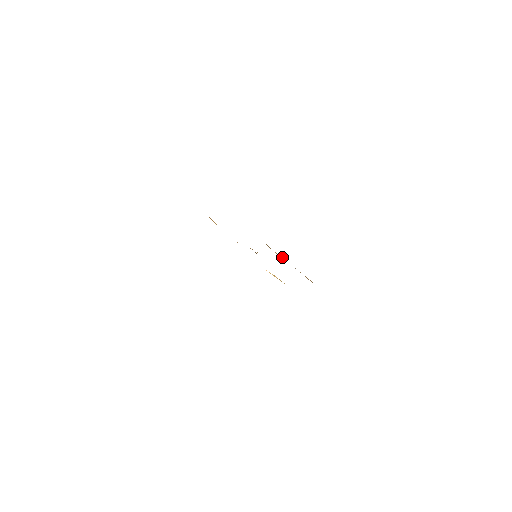
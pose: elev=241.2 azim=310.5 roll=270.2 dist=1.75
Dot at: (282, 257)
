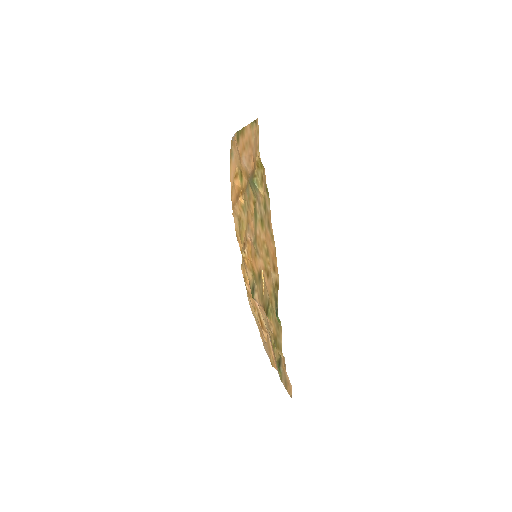
Dot at: (248, 289)
